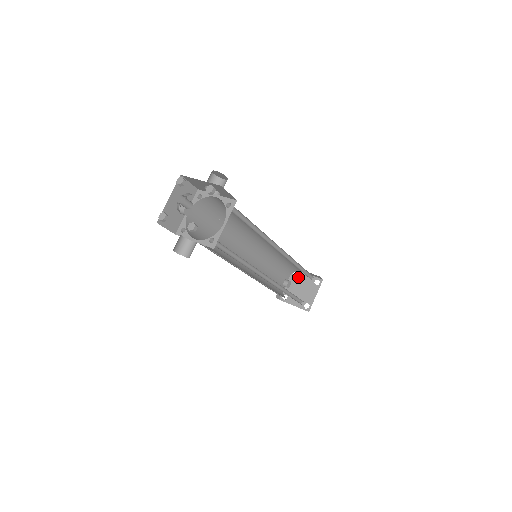
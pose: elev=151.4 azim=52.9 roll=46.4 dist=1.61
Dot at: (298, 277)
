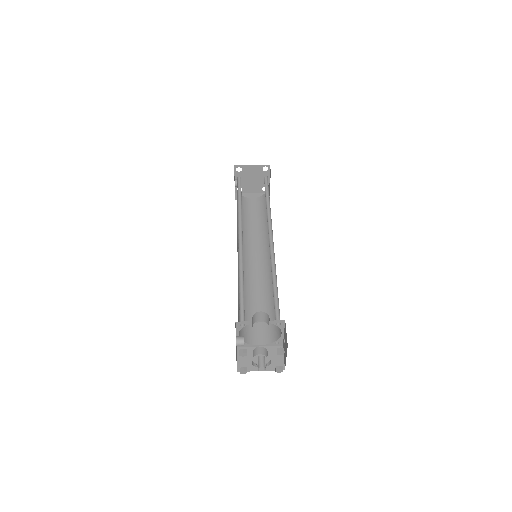
Dot at: (243, 171)
